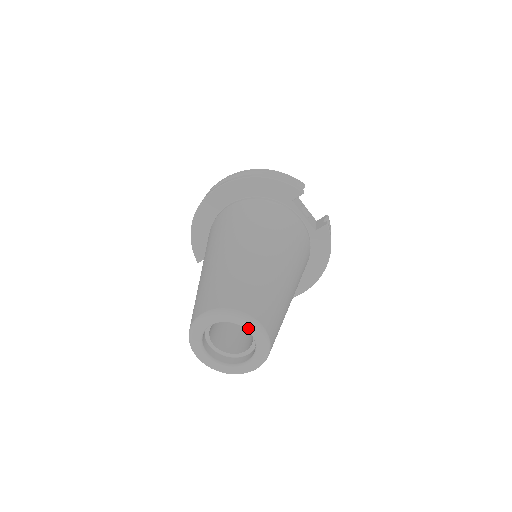
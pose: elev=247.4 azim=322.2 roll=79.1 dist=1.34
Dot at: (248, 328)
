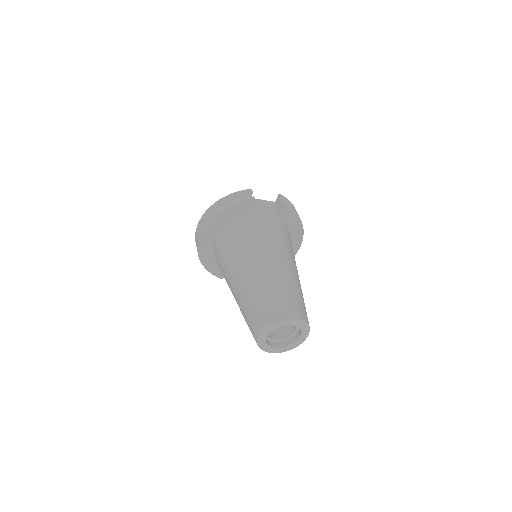
Dot at: (288, 324)
